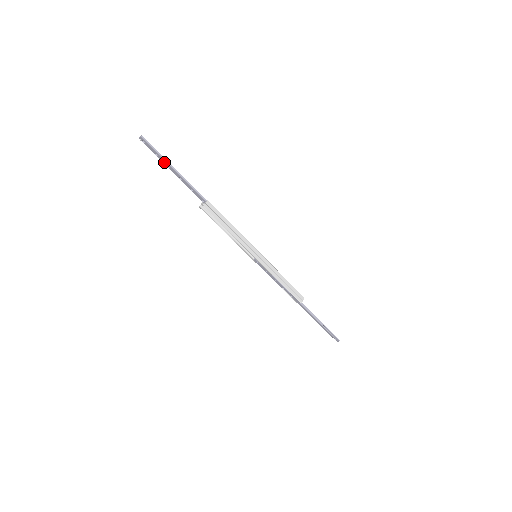
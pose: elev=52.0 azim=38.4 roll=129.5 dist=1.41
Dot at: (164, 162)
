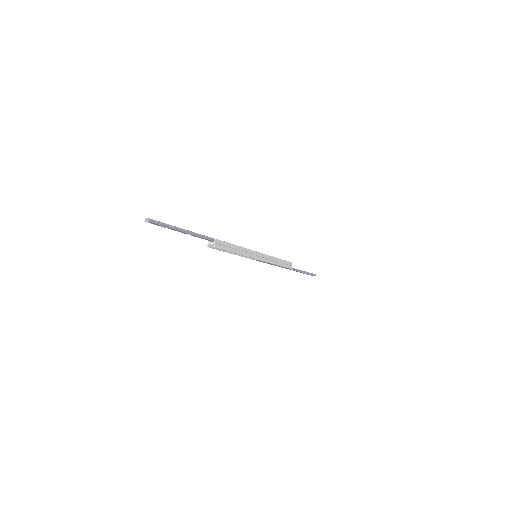
Dot at: (173, 229)
